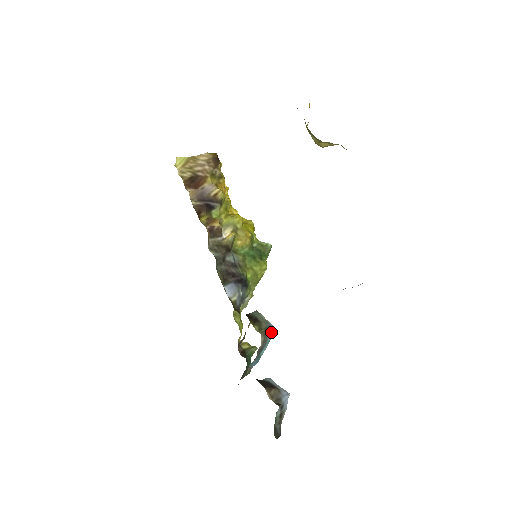
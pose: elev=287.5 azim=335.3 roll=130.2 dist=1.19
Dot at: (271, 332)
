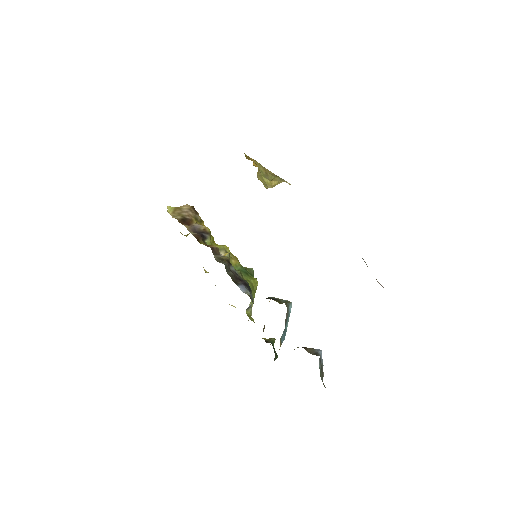
Dot at: (290, 304)
